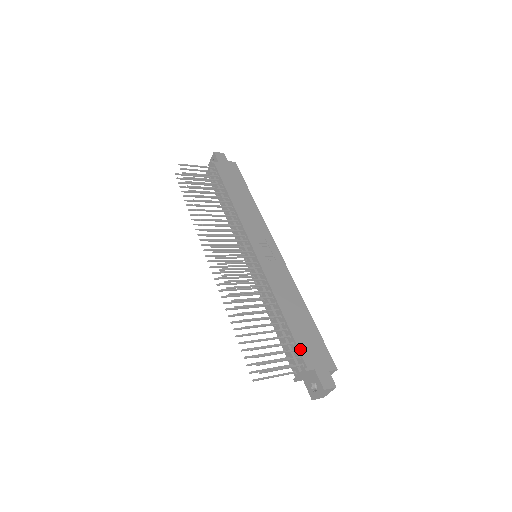
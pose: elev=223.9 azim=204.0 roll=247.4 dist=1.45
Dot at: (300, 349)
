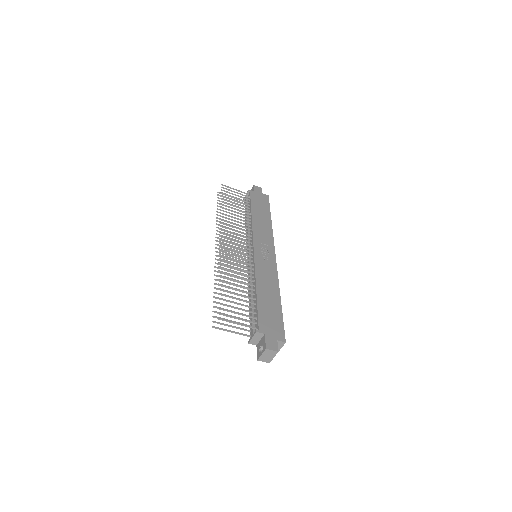
Dot at: (259, 317)
